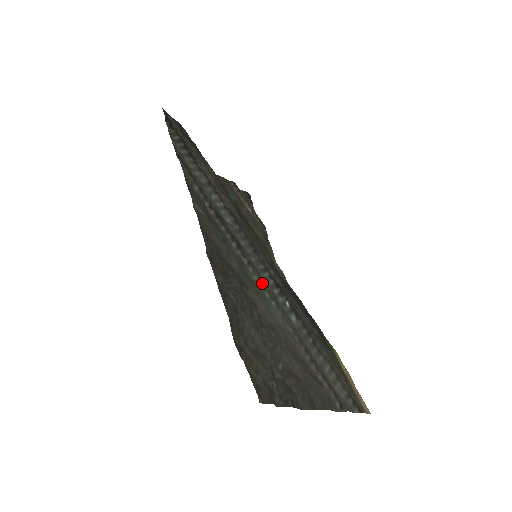
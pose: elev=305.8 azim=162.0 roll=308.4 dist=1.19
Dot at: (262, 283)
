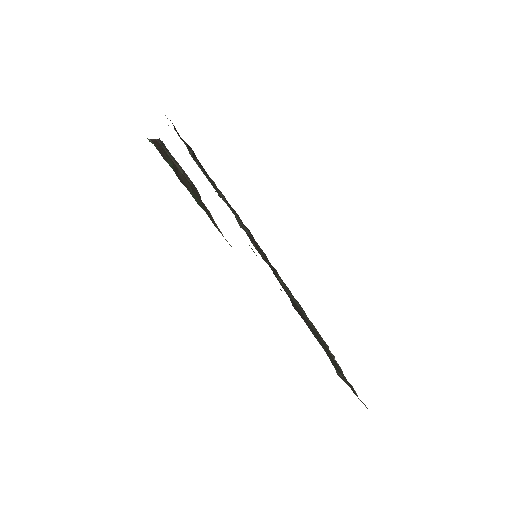
Dot at: (290, 293)
